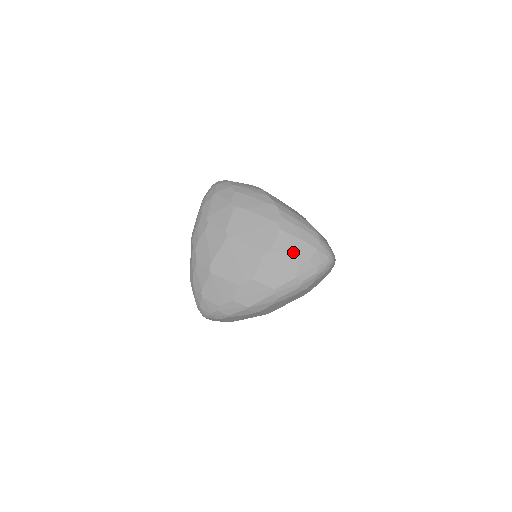
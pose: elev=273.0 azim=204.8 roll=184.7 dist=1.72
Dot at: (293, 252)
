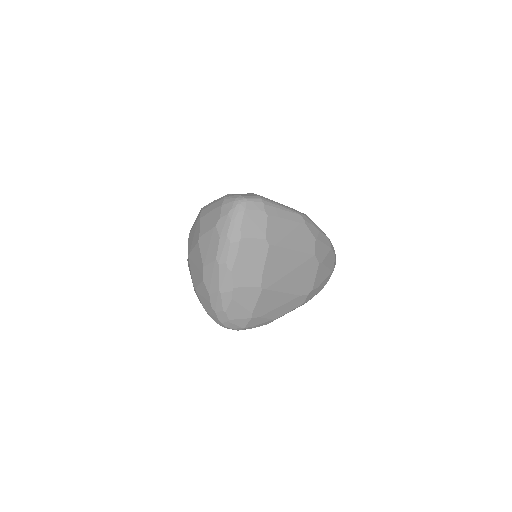
Dot at: (210, 223)
